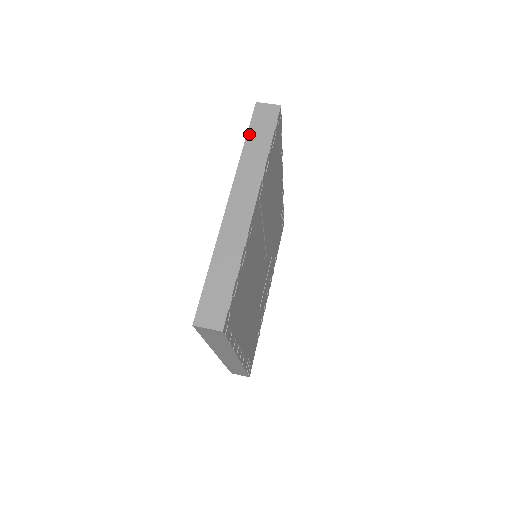
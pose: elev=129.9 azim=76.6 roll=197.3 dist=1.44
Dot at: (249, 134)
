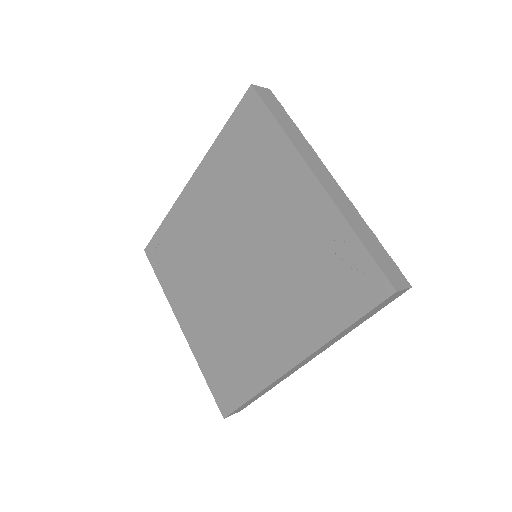
Dot at: (273, 114)
